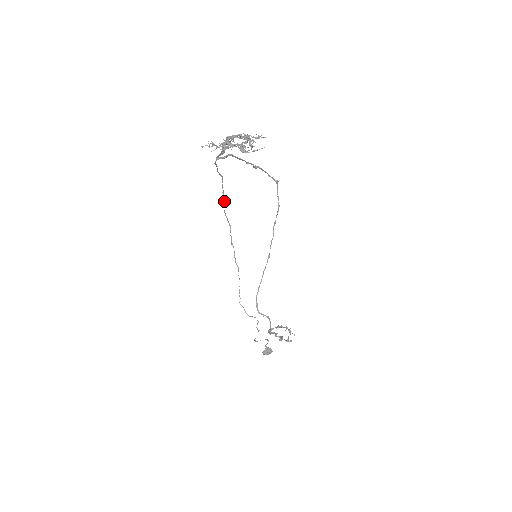
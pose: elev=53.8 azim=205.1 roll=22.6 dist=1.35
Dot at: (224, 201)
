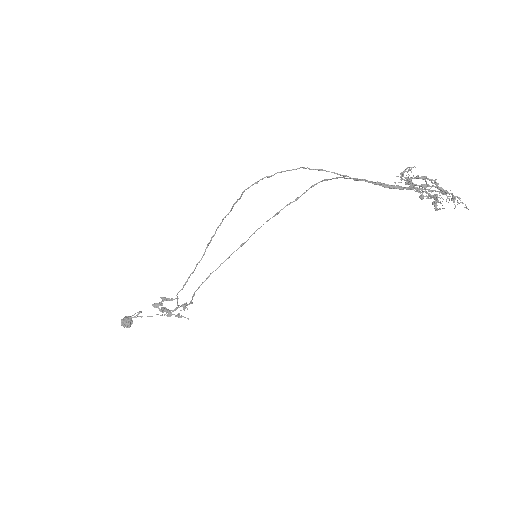
Dot at: (257, 183)
